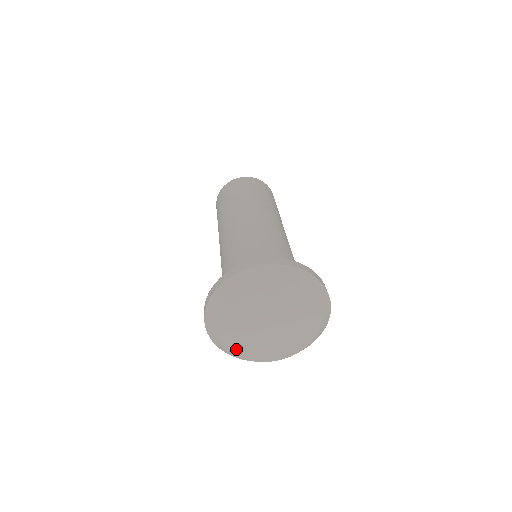
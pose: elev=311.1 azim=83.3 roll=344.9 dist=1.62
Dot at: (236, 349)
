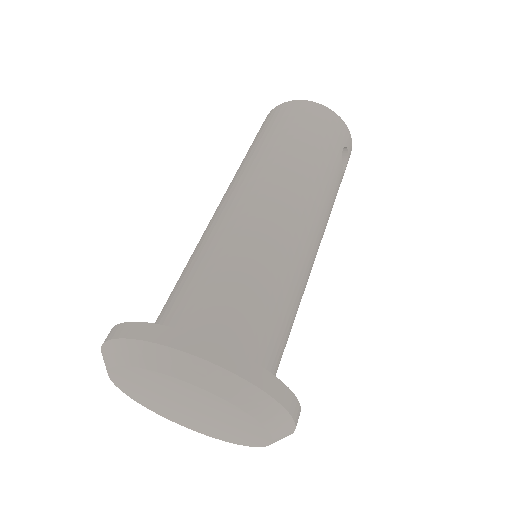
Dot at: (161, 413)
